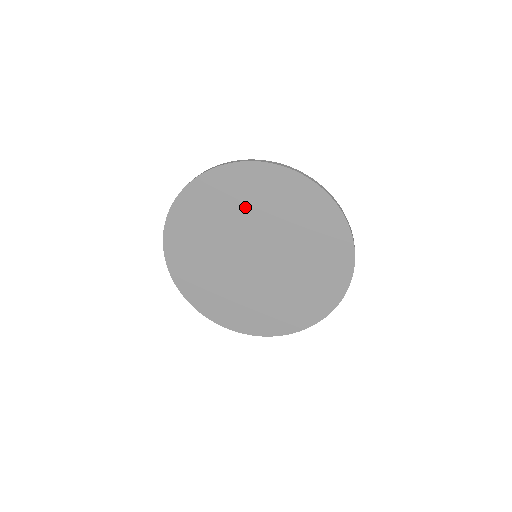
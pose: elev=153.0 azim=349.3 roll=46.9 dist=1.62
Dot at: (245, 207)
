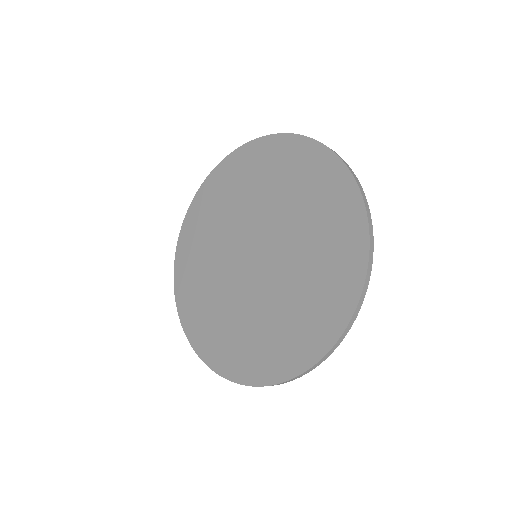
Dot at: (232, 203)
